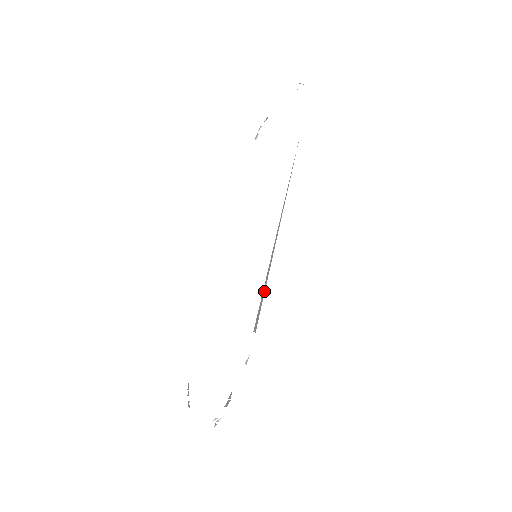
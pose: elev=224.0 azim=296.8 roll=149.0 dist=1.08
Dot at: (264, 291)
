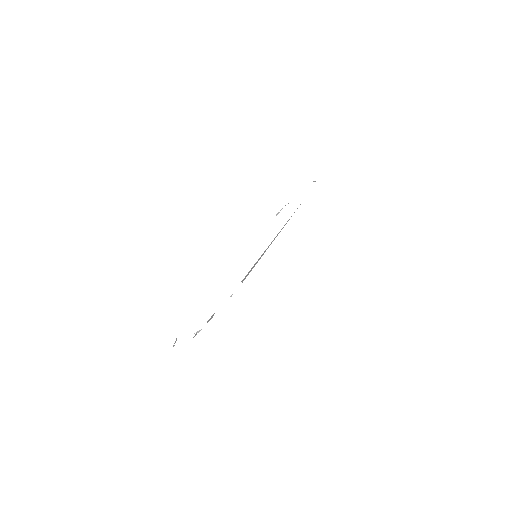
Dot at: occluded
